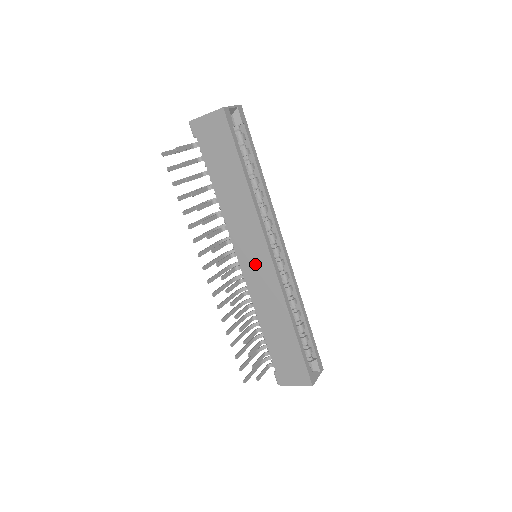
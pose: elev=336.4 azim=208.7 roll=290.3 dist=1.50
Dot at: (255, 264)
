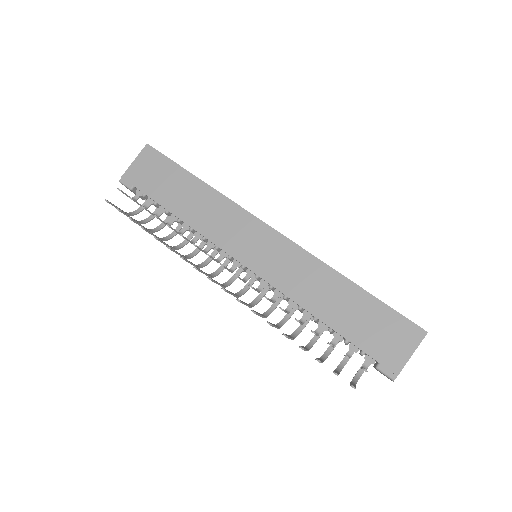
Dot at: (260, 250)
